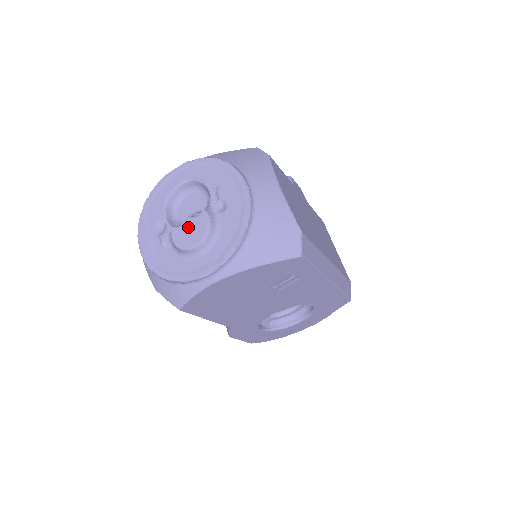
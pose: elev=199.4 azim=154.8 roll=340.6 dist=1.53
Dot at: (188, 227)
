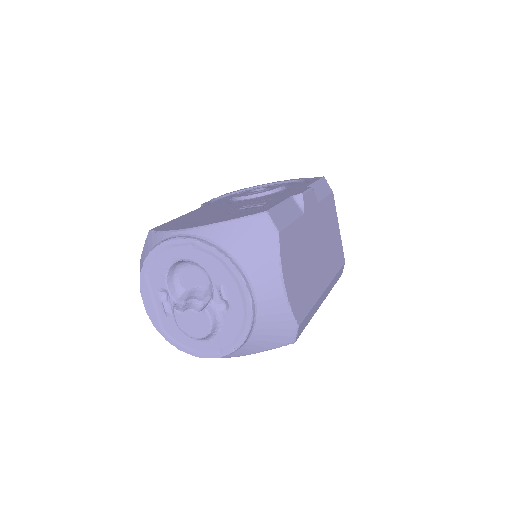
Dot at: (191, 318)
